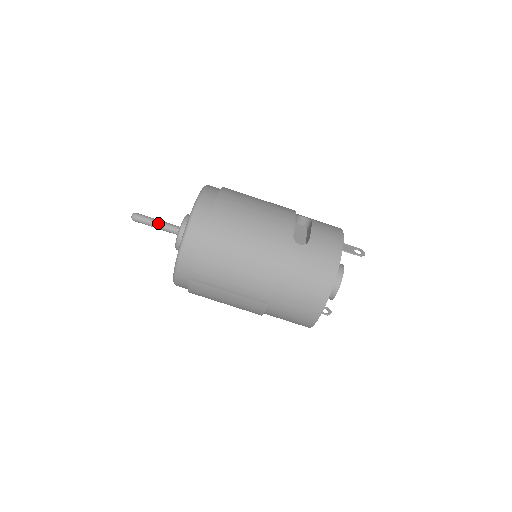
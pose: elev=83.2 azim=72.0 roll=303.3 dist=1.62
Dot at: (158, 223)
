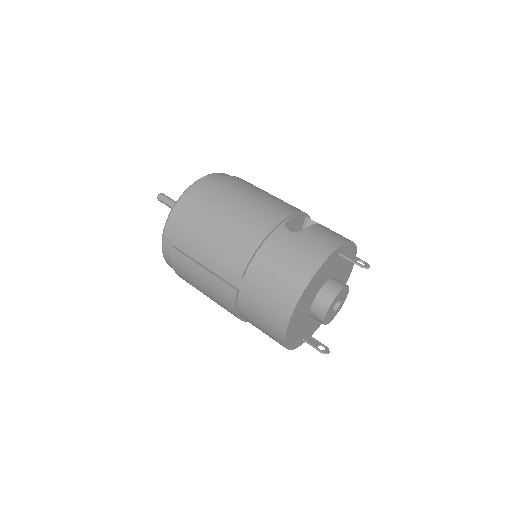
Dot at: occluded
